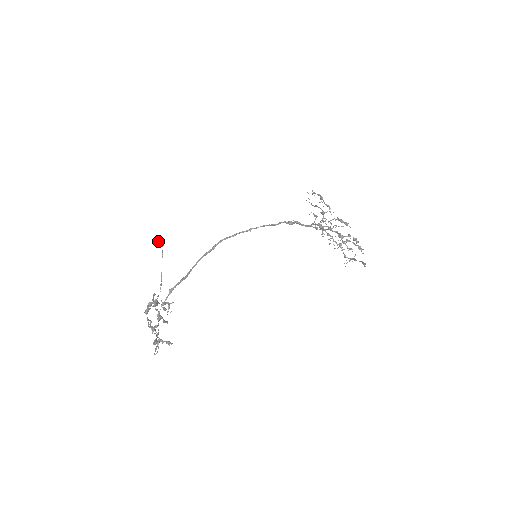
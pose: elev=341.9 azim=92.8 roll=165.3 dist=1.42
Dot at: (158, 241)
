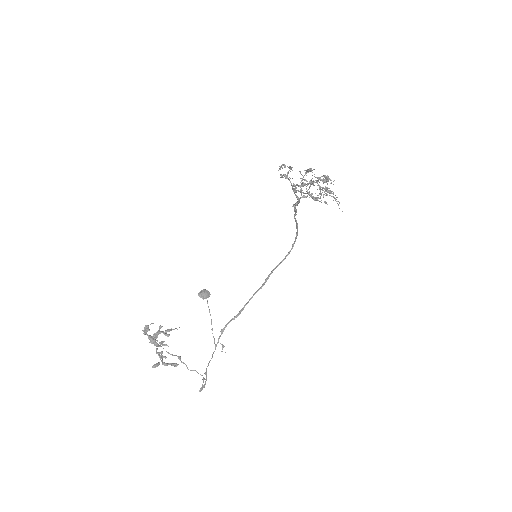
Dot at: (200, 293)
